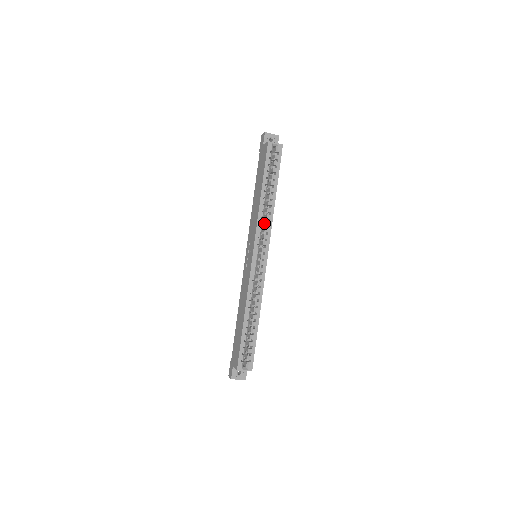
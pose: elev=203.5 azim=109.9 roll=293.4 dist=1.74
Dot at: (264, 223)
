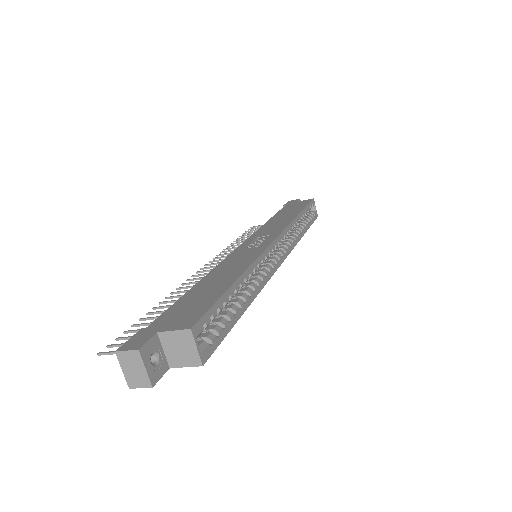
Dot at: (286, 238)
